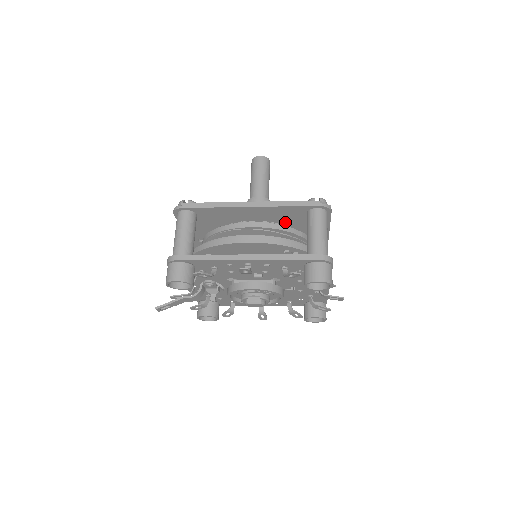
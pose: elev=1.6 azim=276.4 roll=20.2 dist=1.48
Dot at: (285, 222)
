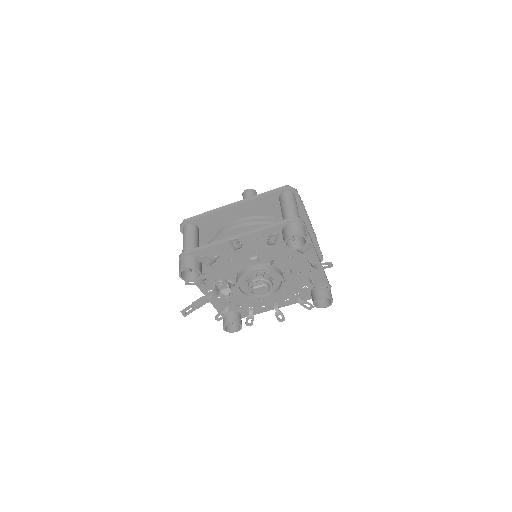
Dot at: occluded
